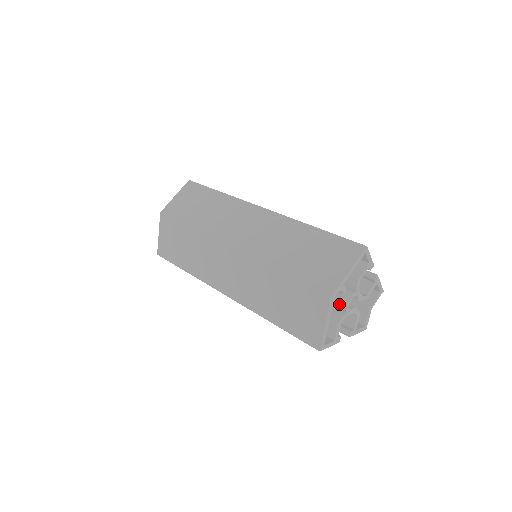
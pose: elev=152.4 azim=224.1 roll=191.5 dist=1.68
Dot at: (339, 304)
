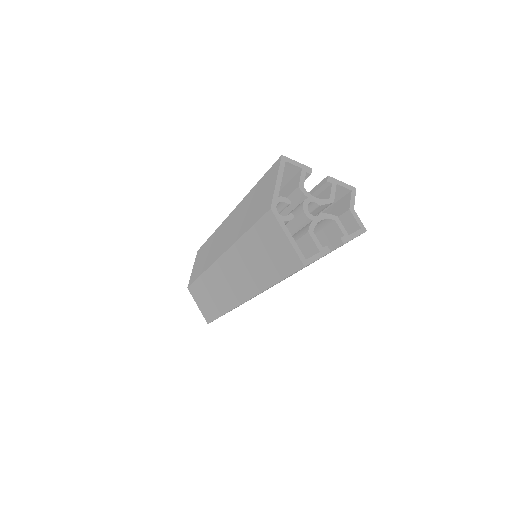
Dot at: (291, 215)
